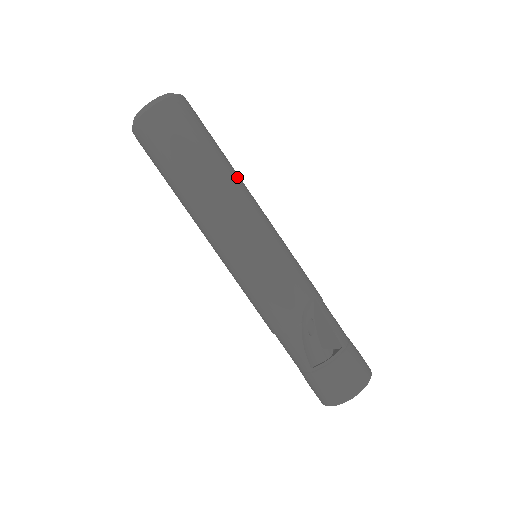
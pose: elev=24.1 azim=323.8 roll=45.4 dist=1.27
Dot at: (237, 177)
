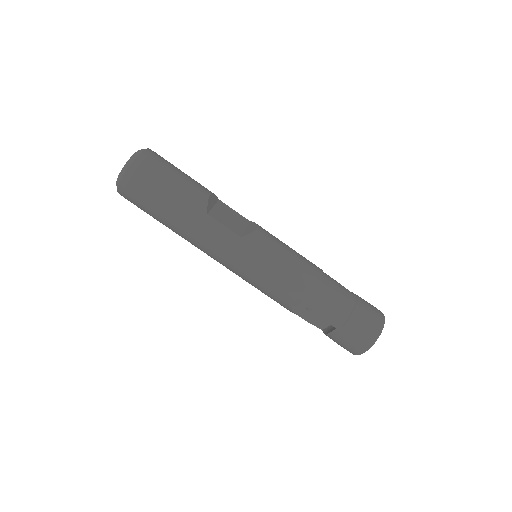
Dot at: (201, 221)
